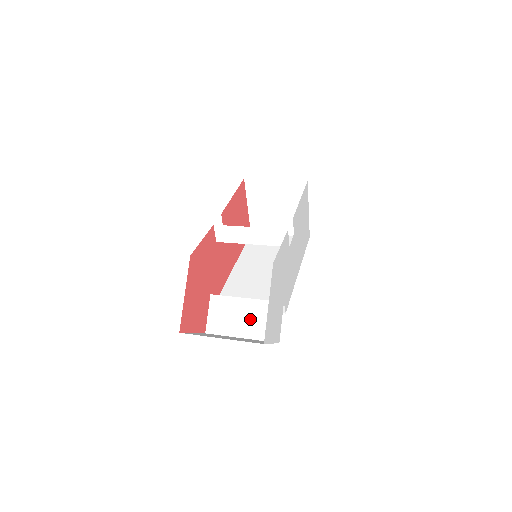
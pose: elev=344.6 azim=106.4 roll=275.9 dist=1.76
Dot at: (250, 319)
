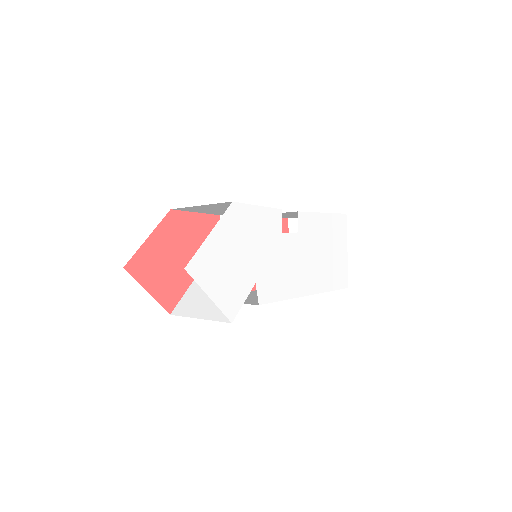
Dot at: occluded
